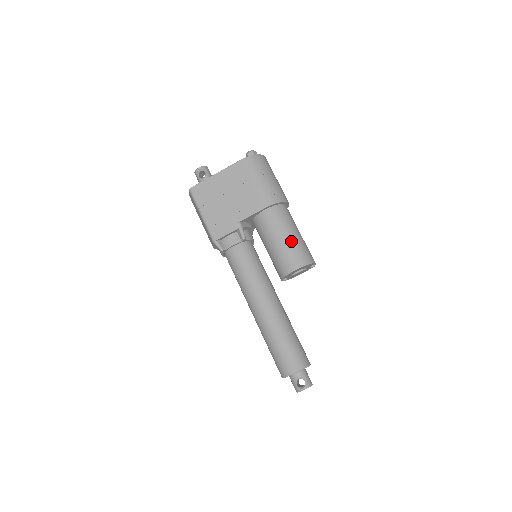
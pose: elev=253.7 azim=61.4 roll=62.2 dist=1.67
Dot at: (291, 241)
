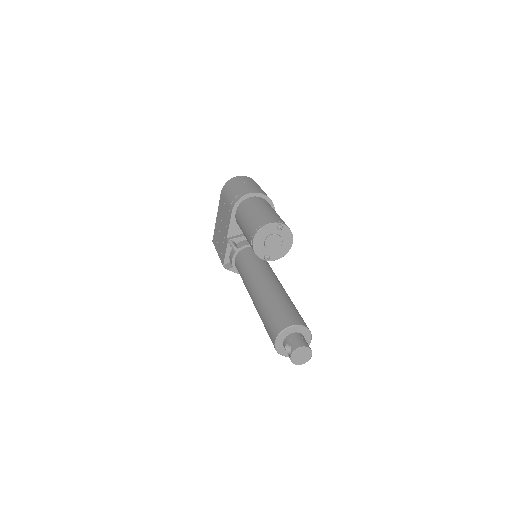
Dot at: (249, 220)
